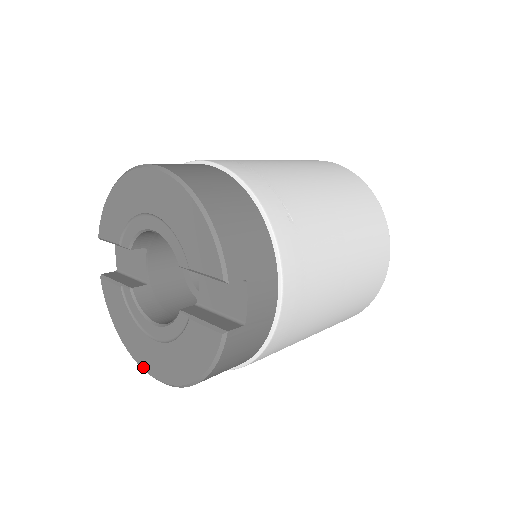
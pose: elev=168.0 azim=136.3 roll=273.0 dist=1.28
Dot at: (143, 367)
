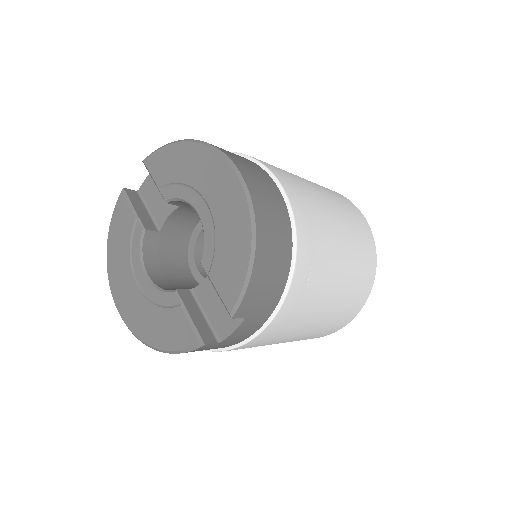
Dot at: (113, 292)
